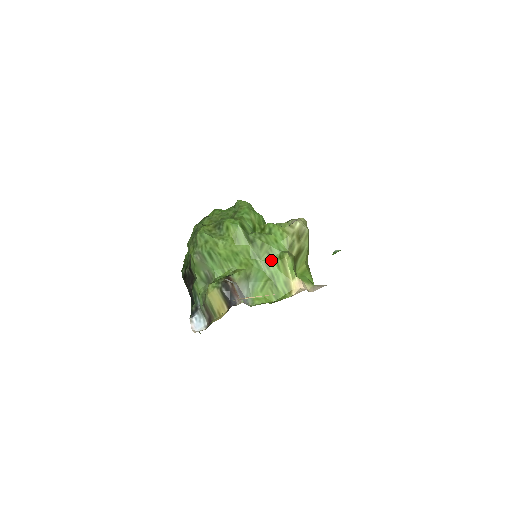
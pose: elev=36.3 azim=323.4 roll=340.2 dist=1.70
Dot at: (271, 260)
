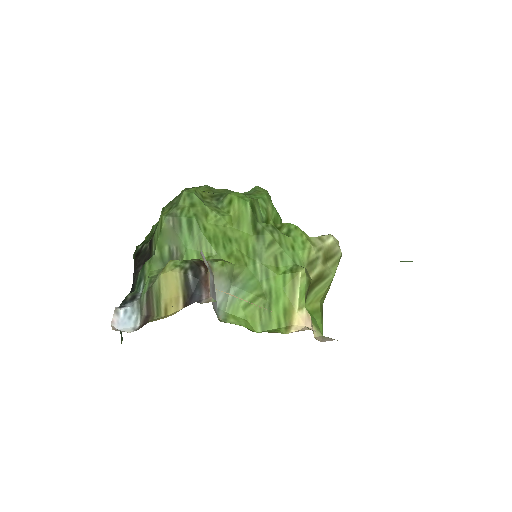
Dot at: (276, 269)
